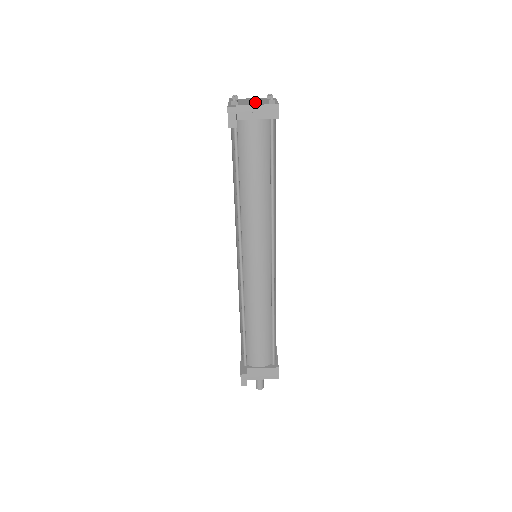
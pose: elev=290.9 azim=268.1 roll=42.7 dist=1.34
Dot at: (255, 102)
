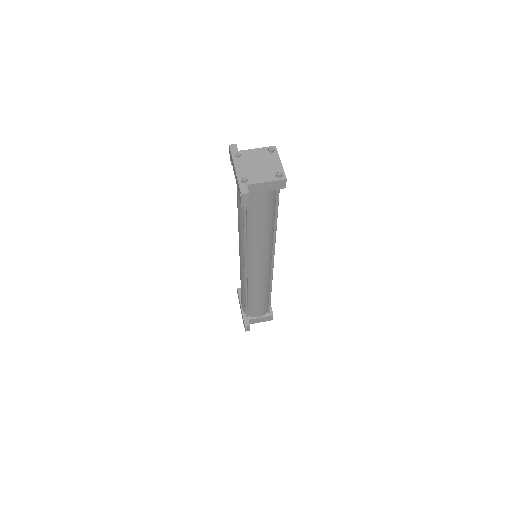
Dot at: (262, 171)
